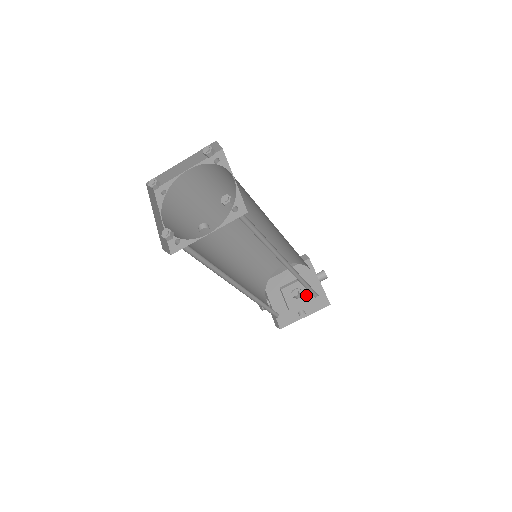
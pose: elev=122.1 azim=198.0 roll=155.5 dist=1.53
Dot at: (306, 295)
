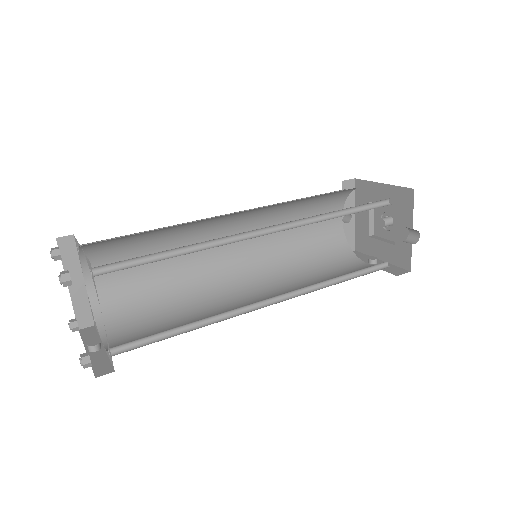
Dot at: occluded
